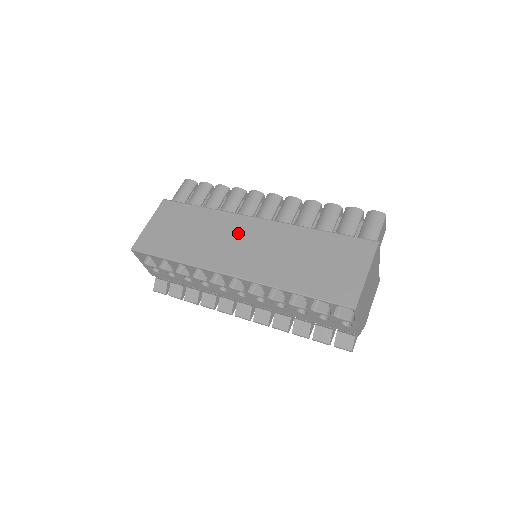
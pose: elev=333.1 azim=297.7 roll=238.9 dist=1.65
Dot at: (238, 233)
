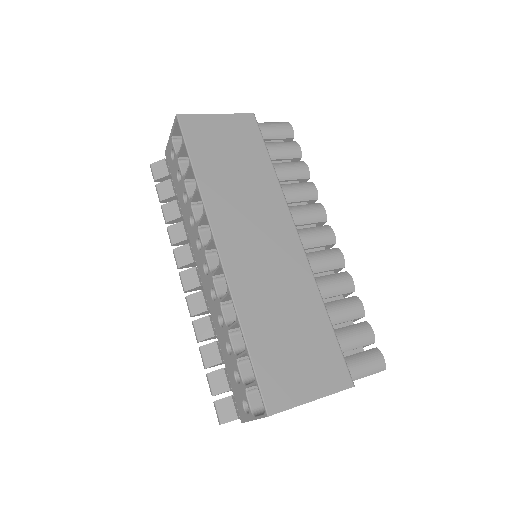
Dot at: (269, 224)
